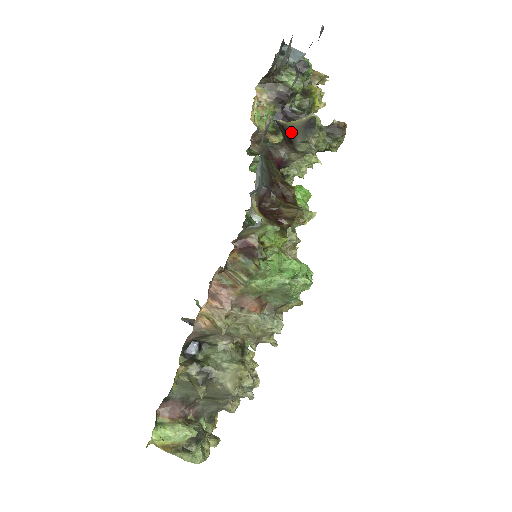
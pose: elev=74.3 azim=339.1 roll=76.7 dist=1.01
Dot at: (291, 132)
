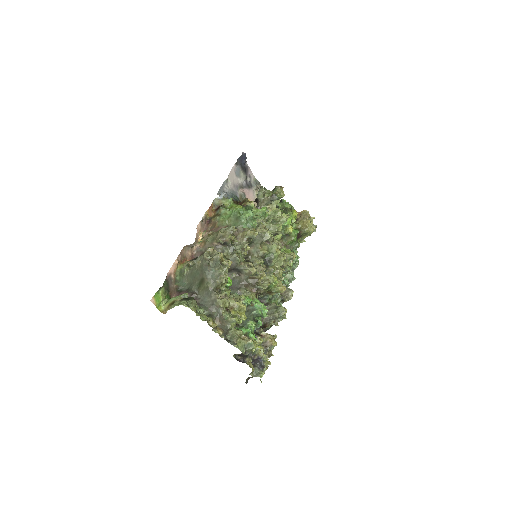
Dot at: occluded
